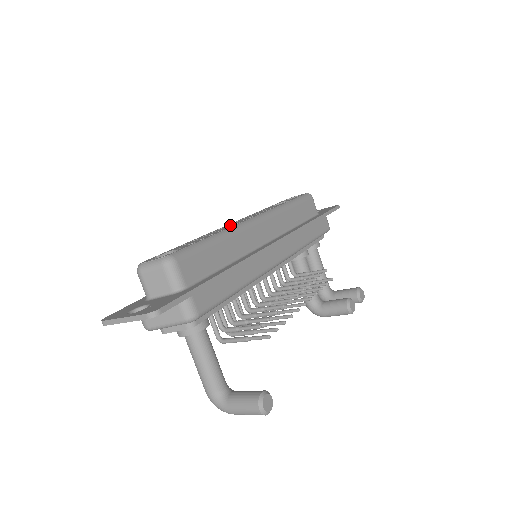
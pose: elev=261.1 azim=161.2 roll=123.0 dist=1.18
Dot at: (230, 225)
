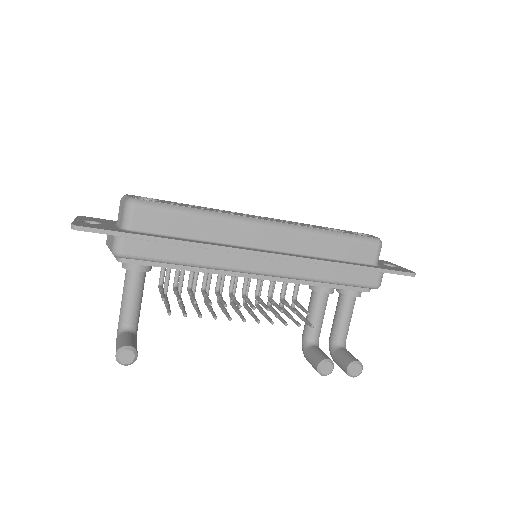
Dot at: (242, 214)
